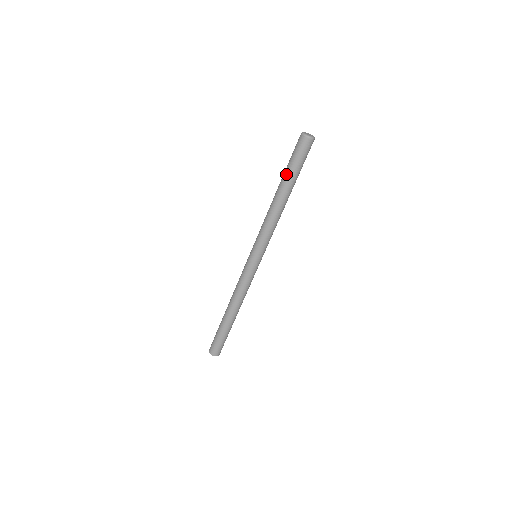
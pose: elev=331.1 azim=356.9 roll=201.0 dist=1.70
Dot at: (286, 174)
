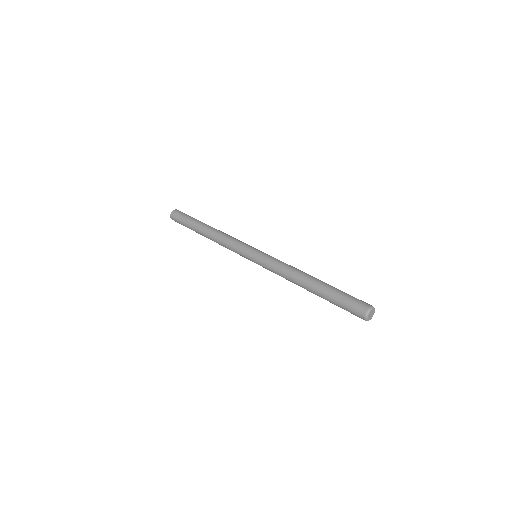
Dot at: (327, 295)
